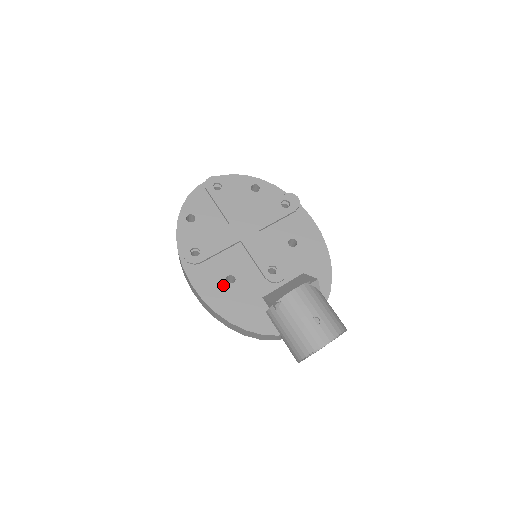
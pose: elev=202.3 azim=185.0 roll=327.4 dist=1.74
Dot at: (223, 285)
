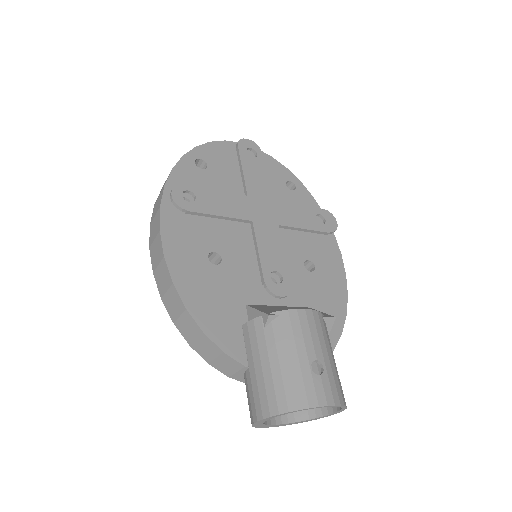
Dot at: (202, 258)
